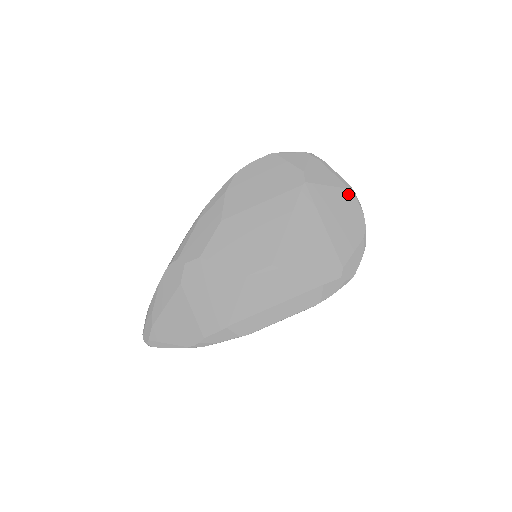
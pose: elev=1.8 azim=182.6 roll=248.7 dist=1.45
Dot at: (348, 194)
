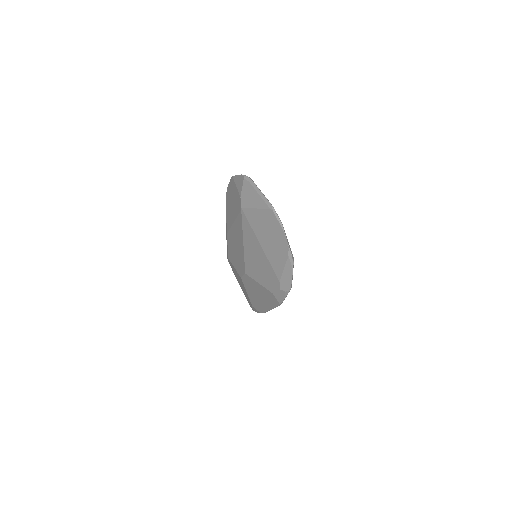
Dot at: (270, 214)
